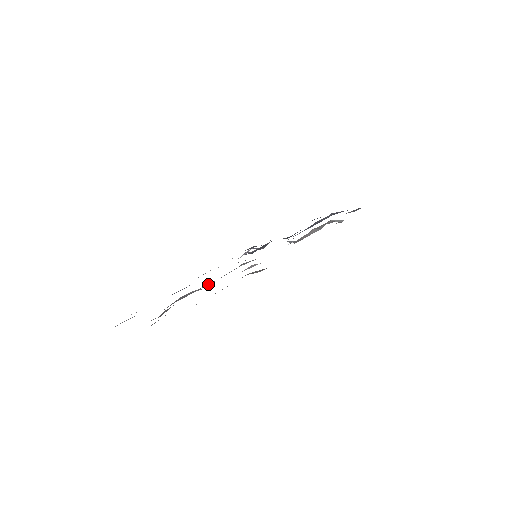
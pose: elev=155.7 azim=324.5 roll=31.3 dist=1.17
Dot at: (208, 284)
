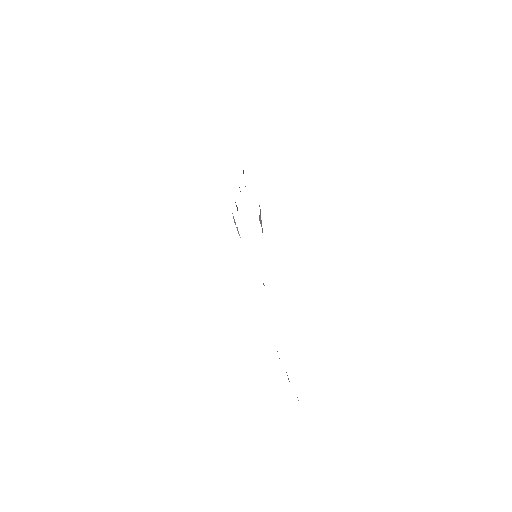
Dot at: occluded
